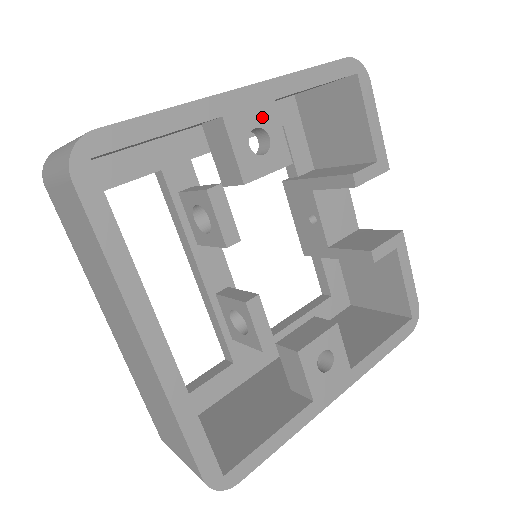
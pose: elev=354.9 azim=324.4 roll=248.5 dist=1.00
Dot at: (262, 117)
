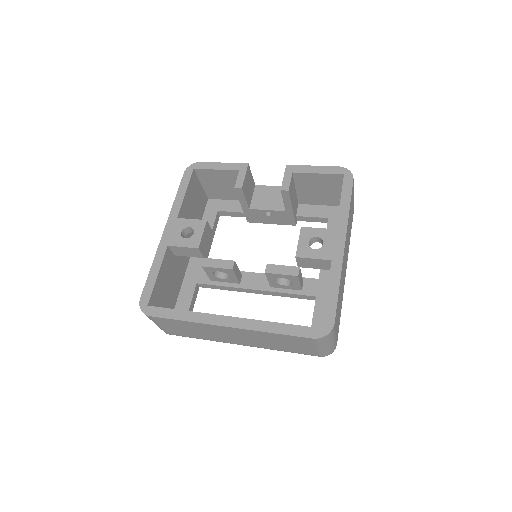
Dot at: (179, 227)
